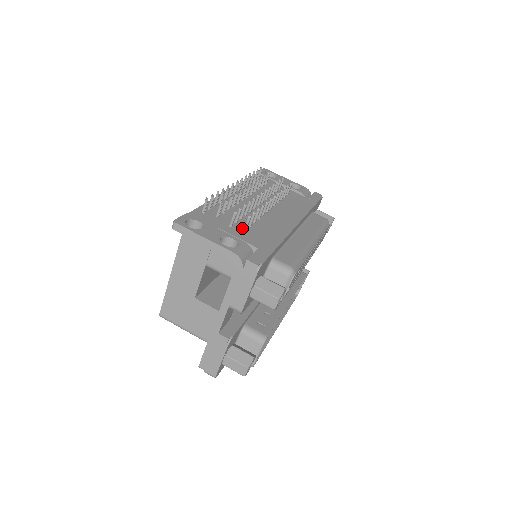
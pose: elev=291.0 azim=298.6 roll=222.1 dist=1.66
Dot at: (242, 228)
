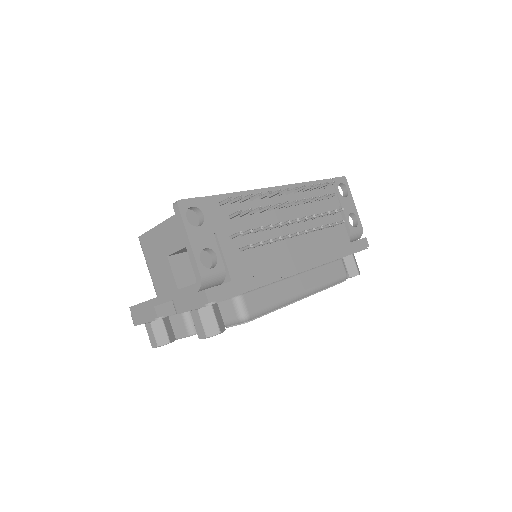
Dot at: (241, 246)
